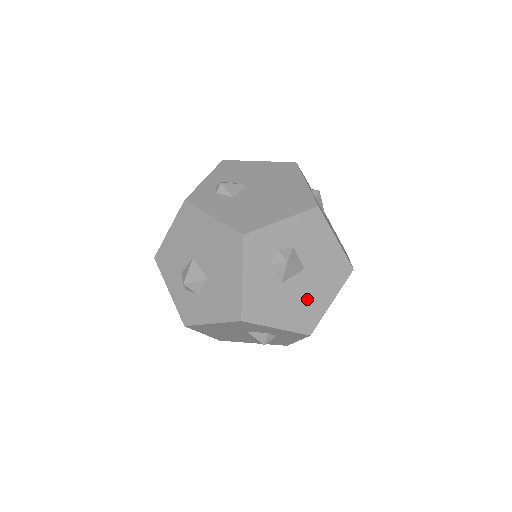
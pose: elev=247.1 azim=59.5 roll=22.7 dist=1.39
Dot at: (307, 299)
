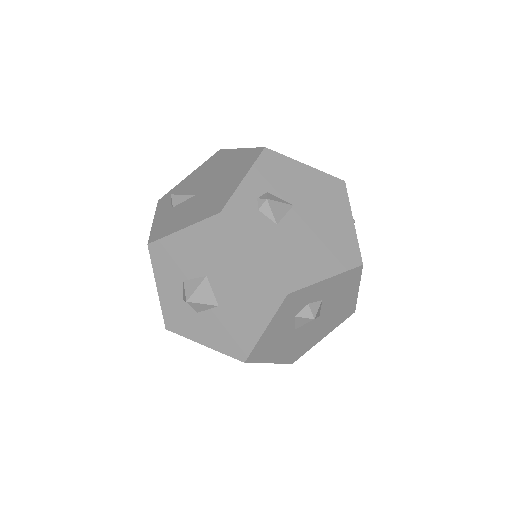
Dot at: (307, 338)
